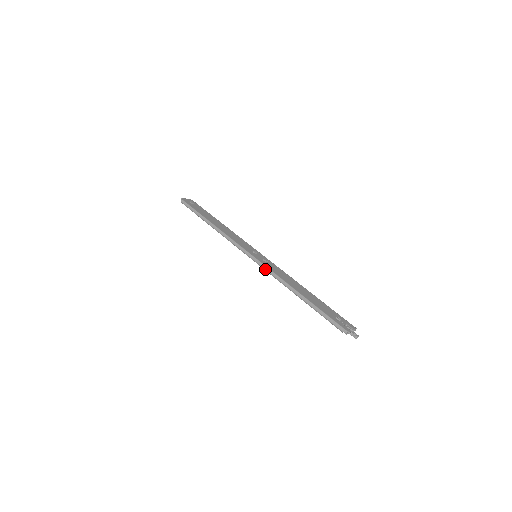
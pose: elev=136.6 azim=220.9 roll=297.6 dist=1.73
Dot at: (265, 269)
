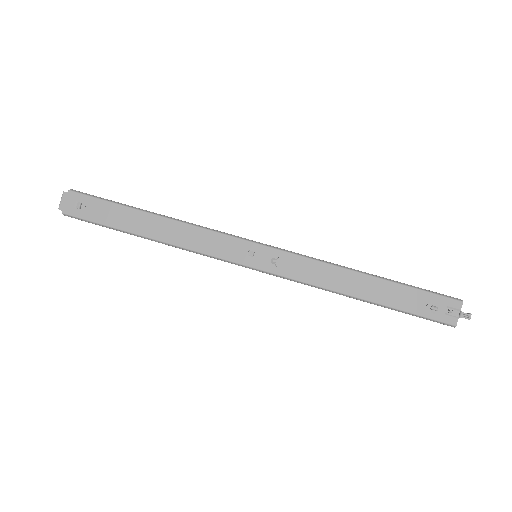
Dot at: occluded
